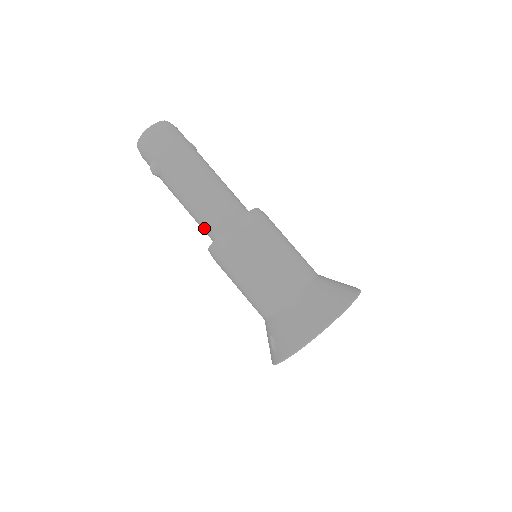
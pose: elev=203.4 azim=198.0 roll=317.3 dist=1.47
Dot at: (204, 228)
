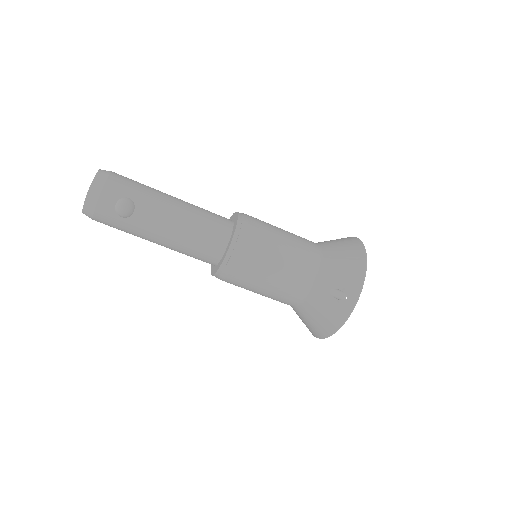
Dot at: (207, 241)
